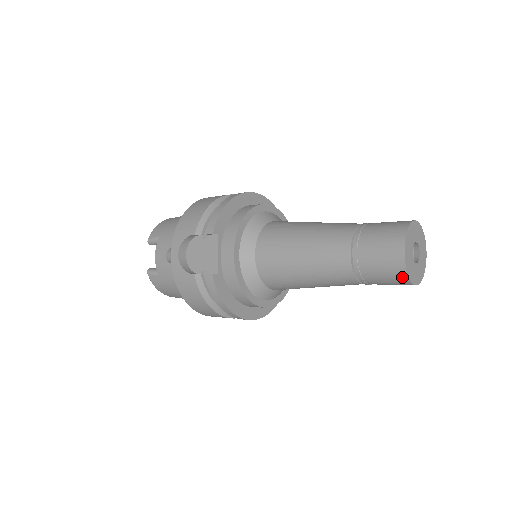
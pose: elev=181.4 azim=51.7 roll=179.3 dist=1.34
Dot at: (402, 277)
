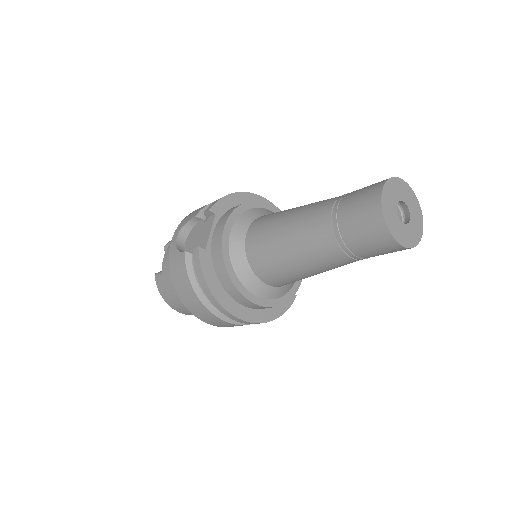
Dot at: (380, 227)
